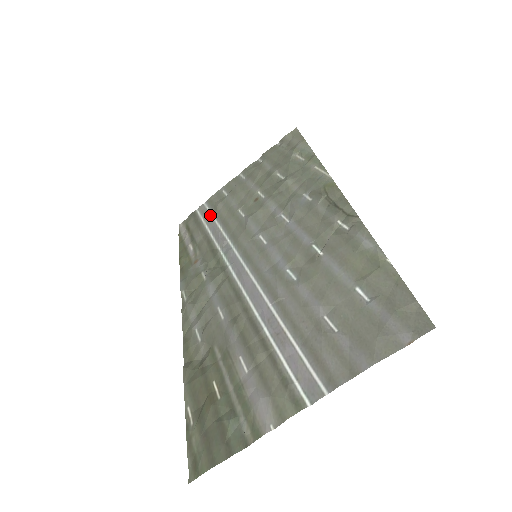
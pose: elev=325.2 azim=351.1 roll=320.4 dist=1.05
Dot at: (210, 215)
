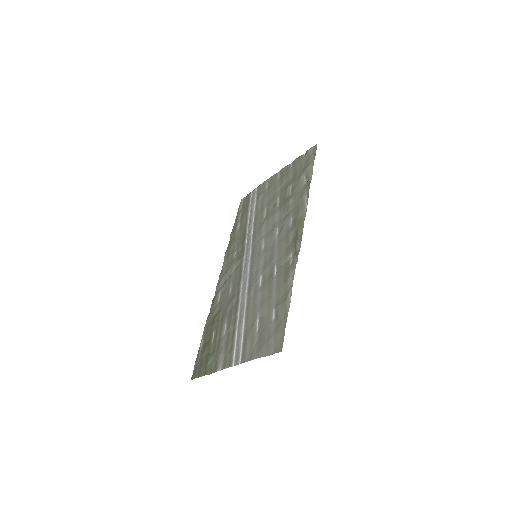
Dot at: (254, 203)
